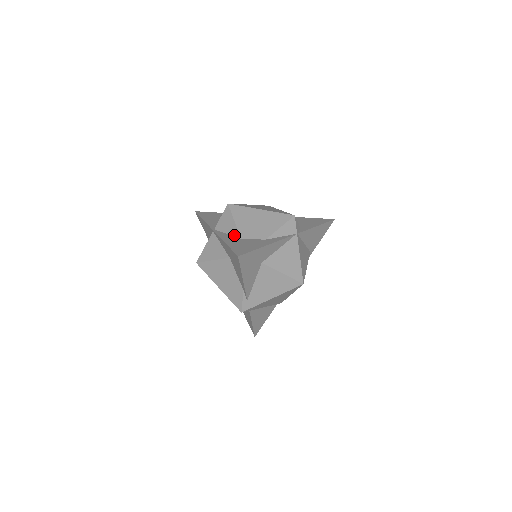
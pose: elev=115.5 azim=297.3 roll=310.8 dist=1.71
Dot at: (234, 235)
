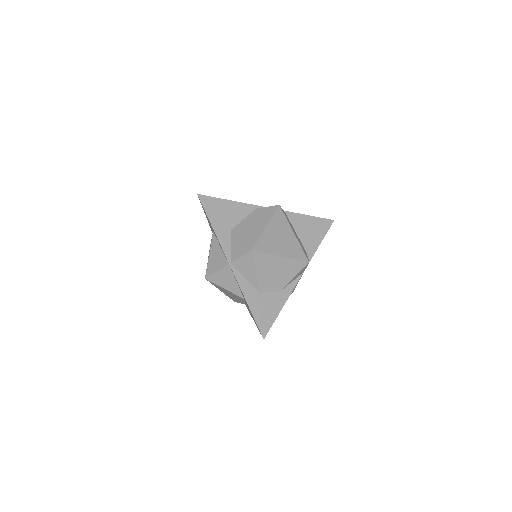
Dot at: (253, 285)
